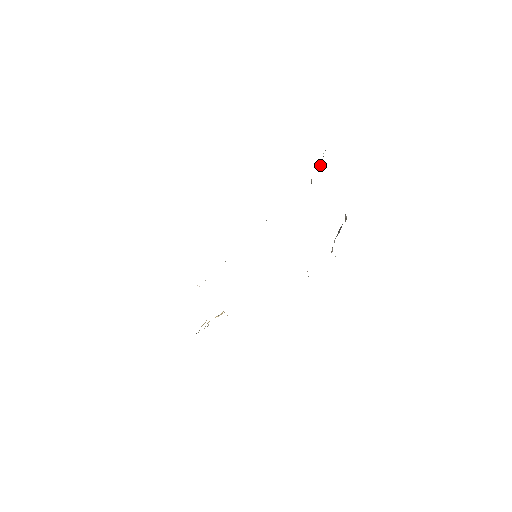
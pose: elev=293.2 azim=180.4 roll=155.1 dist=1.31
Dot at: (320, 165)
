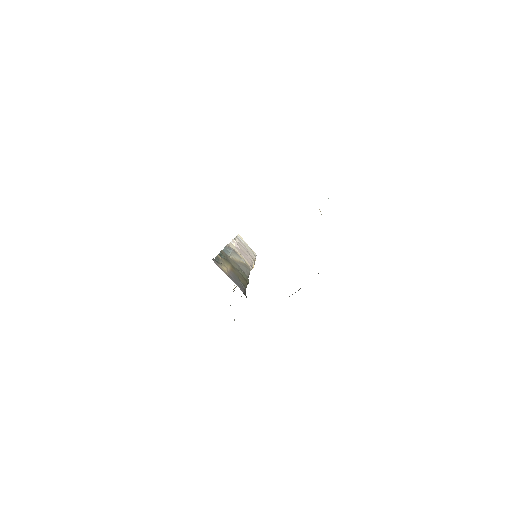
Dot at: (320, 211)
